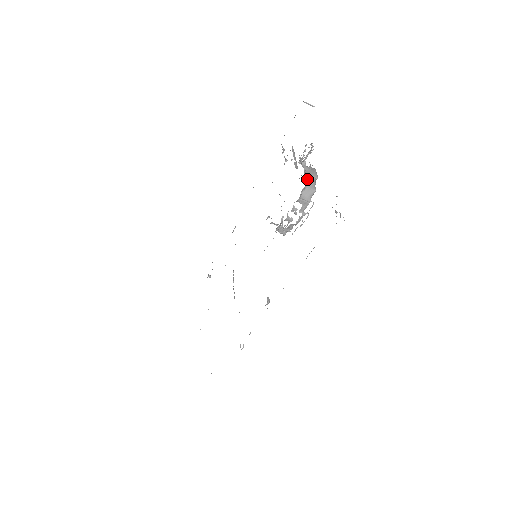
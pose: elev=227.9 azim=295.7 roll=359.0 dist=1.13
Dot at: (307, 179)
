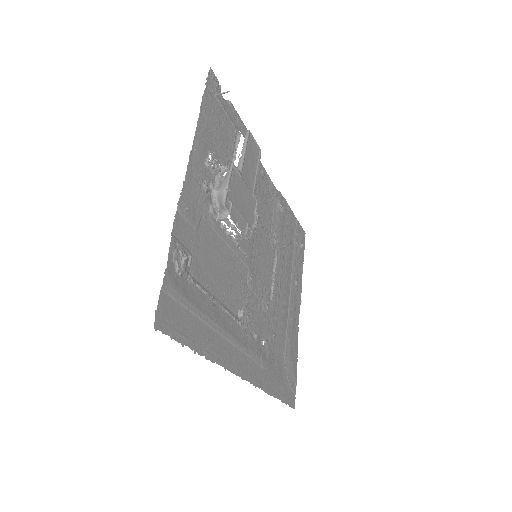
Dot at: (218, 195)
